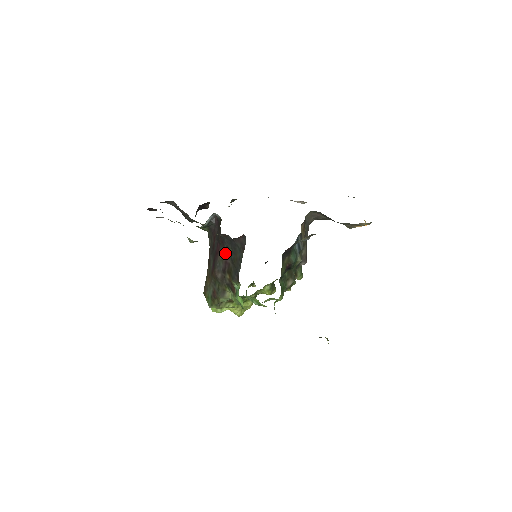
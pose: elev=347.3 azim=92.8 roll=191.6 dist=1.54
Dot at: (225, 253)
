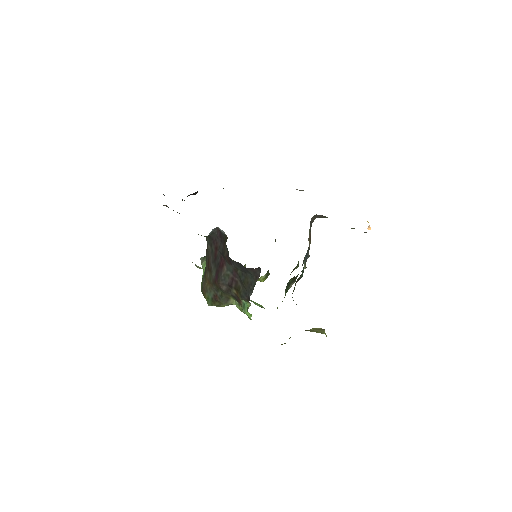
Dot at: (232, 271)
